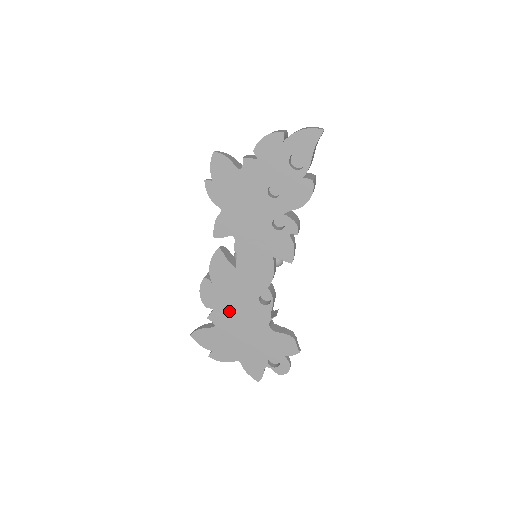
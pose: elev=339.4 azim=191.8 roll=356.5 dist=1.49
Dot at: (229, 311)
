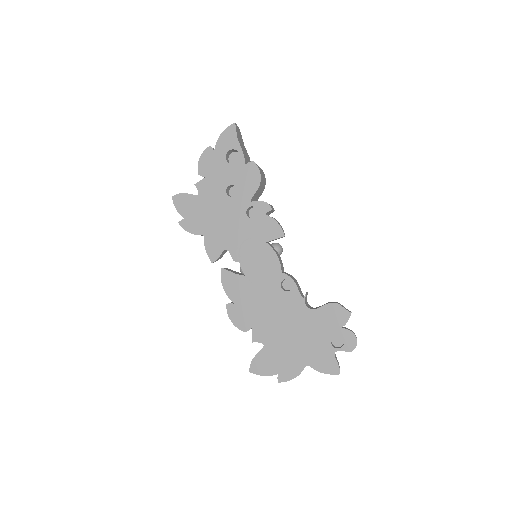
Dot at: (266, 320)
